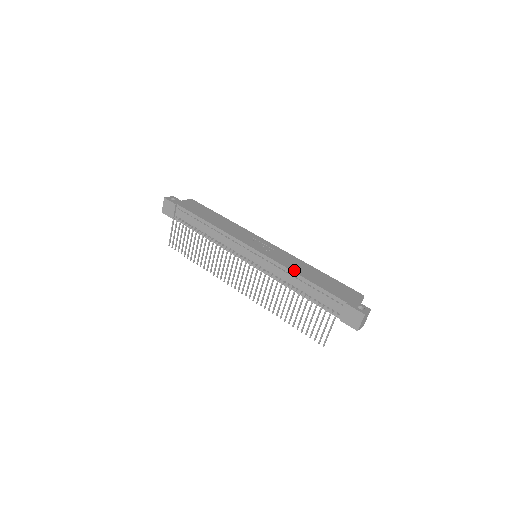
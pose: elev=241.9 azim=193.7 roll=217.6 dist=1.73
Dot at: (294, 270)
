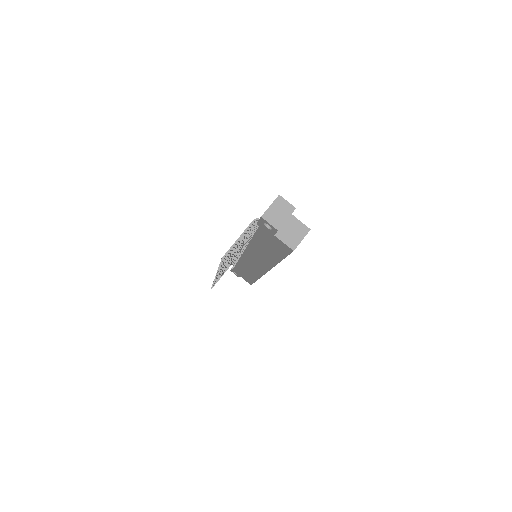
Dot at: occluded
